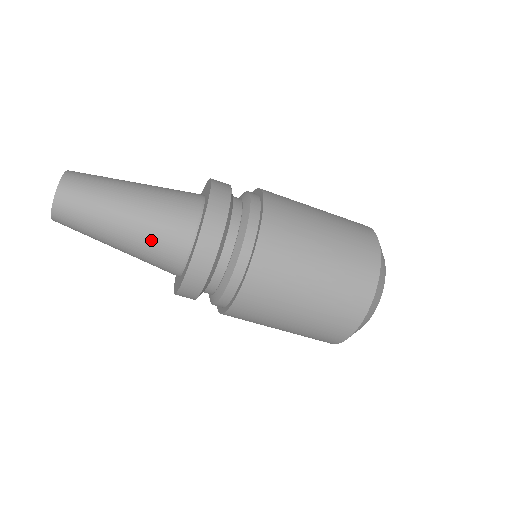
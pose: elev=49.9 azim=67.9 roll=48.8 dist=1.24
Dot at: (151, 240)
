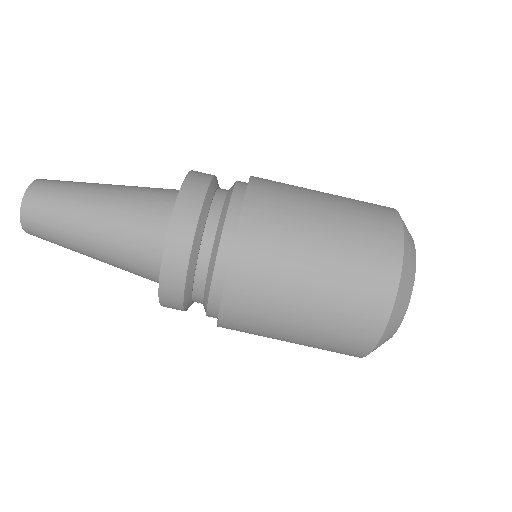
Dot at: (127, 219)
